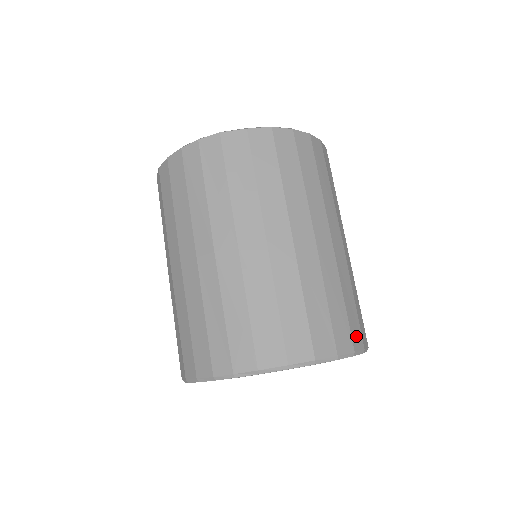
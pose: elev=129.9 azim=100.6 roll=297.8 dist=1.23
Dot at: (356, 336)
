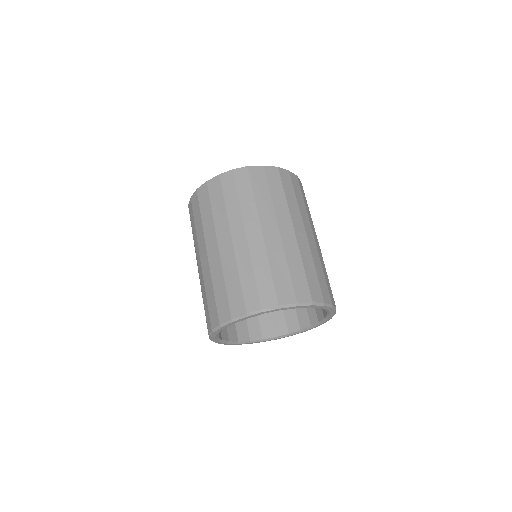
Dot at: (332, 297)
